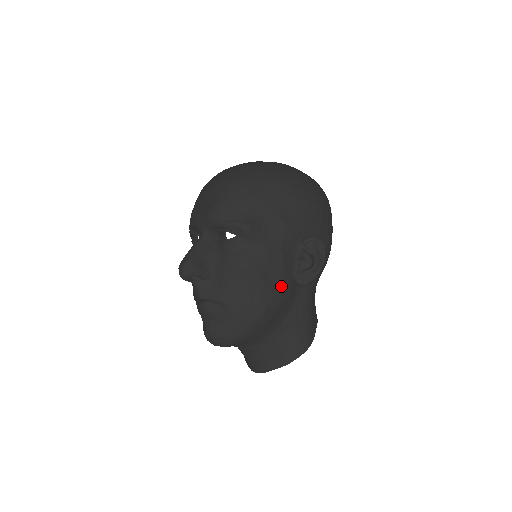
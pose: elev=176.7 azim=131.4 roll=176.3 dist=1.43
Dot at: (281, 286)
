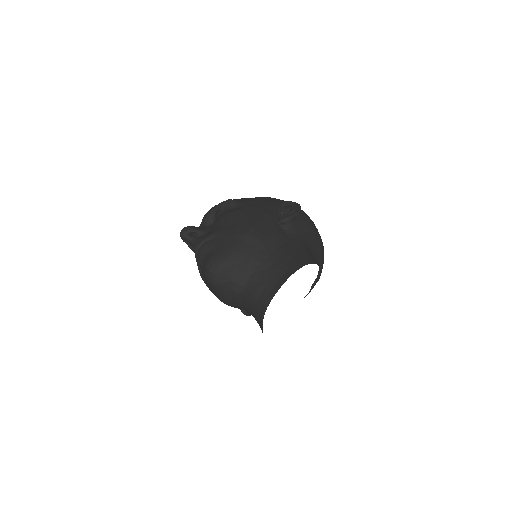
Dot at: (265, 220)
